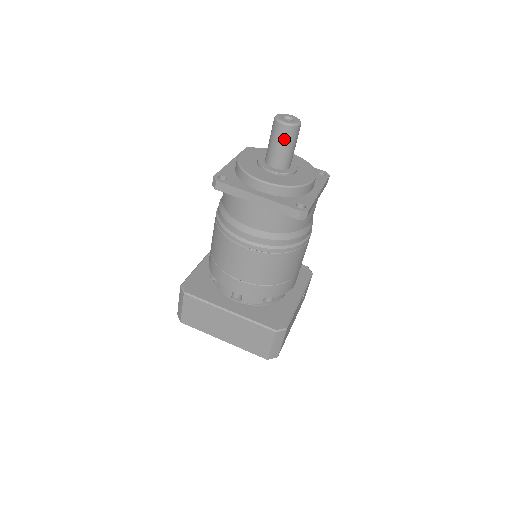
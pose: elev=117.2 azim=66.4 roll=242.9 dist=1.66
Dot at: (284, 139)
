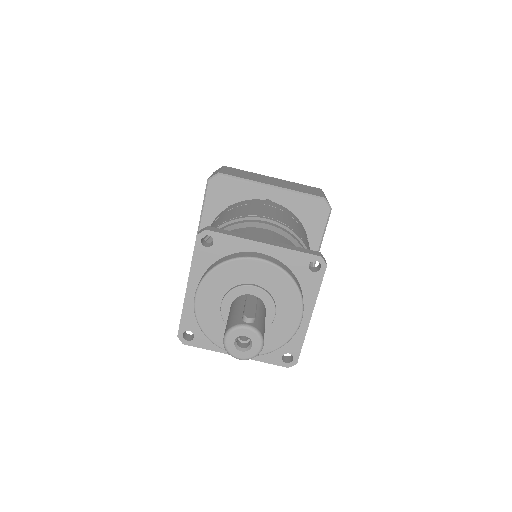
Dot at: occluded
